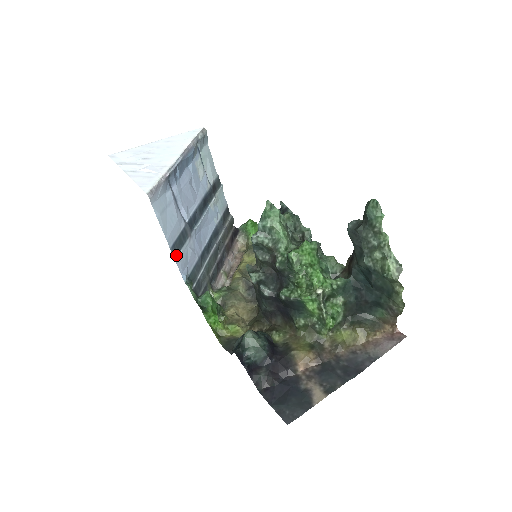
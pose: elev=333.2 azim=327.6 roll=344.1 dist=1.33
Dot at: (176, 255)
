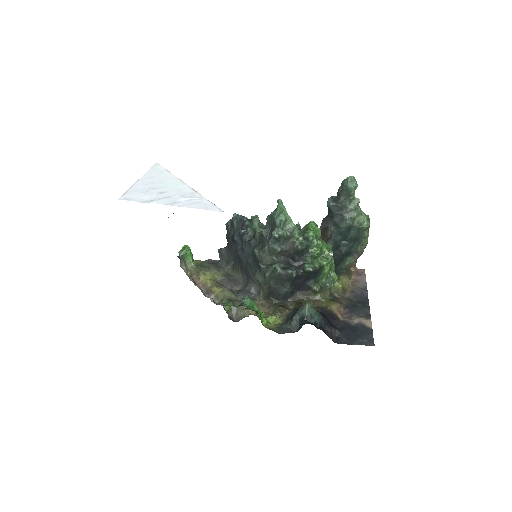
Dot at: occluded
